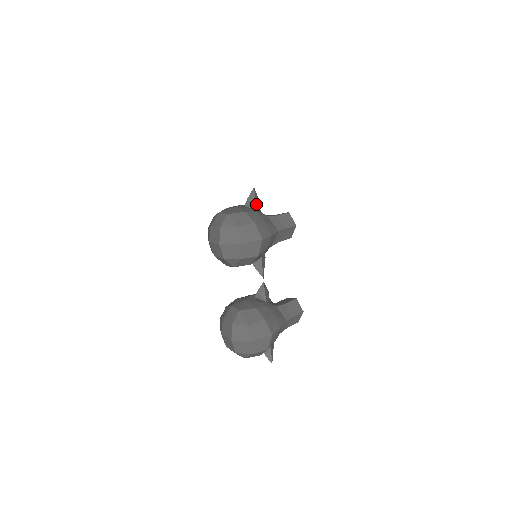
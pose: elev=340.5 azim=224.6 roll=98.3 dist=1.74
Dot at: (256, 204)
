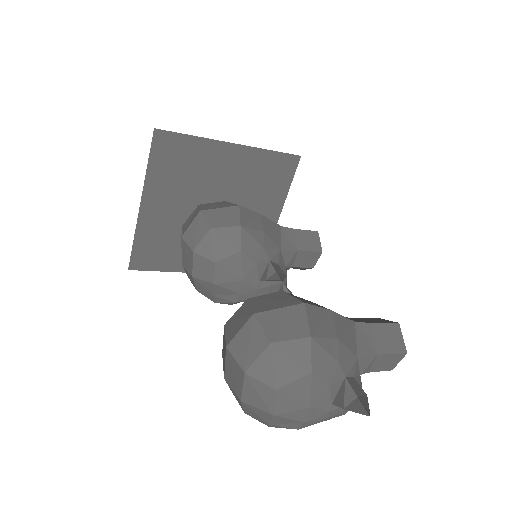
Dot at: occluded
